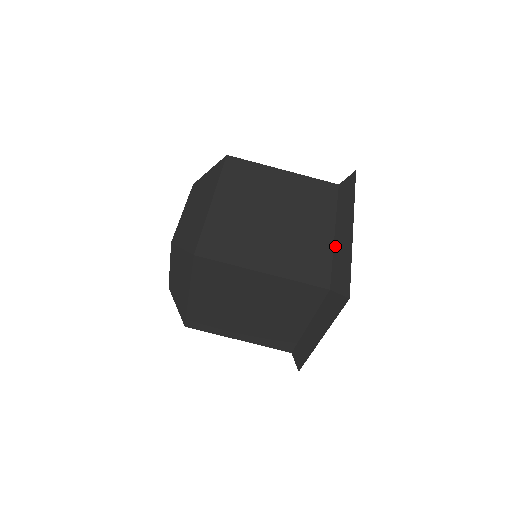
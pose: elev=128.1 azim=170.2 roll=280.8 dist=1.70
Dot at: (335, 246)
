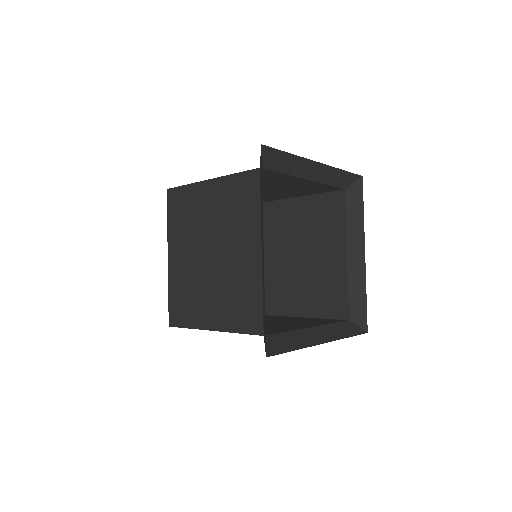
Dot at: (296, 175)
